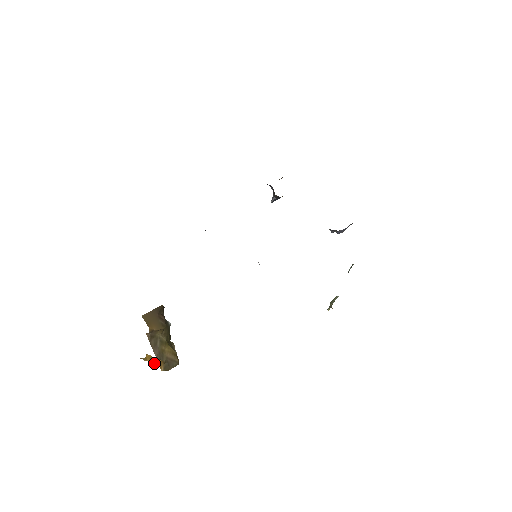
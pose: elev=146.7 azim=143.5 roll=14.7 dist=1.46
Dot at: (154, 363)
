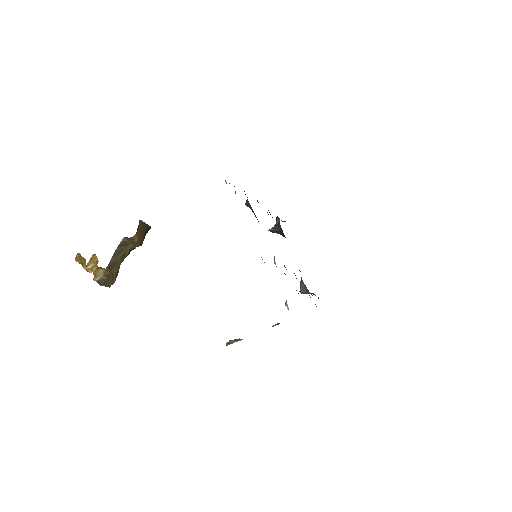
Dot at: (95, 268)
